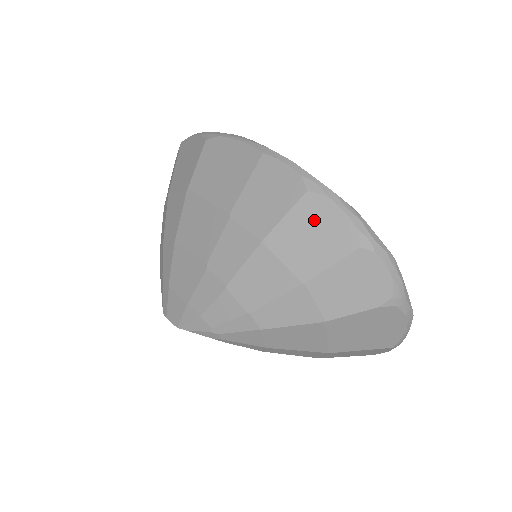
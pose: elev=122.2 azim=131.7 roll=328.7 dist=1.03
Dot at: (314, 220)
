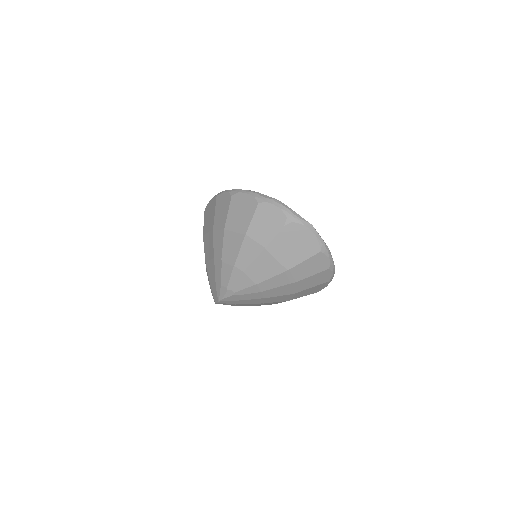
Dot at: (238, 205)
